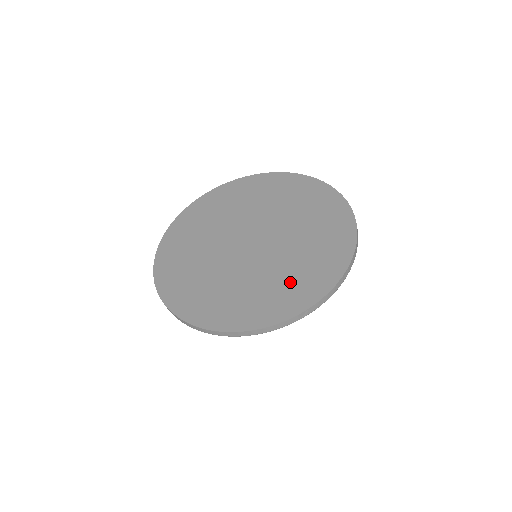
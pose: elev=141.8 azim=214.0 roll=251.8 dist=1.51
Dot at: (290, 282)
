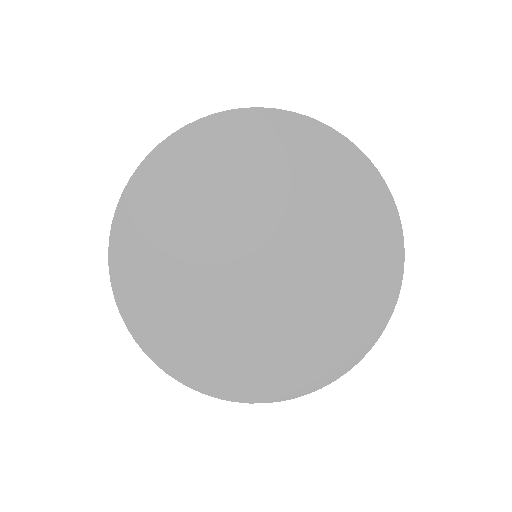
Dot at: (216, 348)
